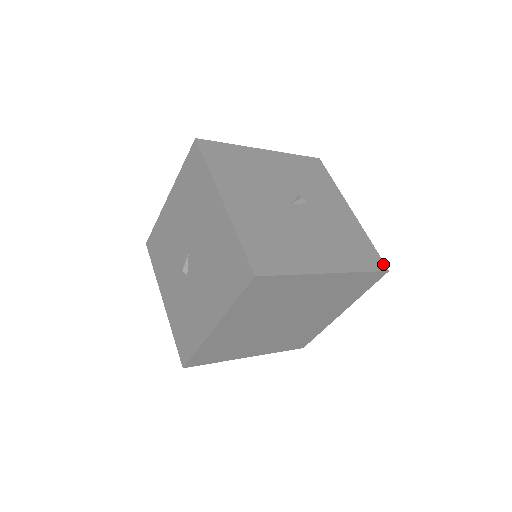
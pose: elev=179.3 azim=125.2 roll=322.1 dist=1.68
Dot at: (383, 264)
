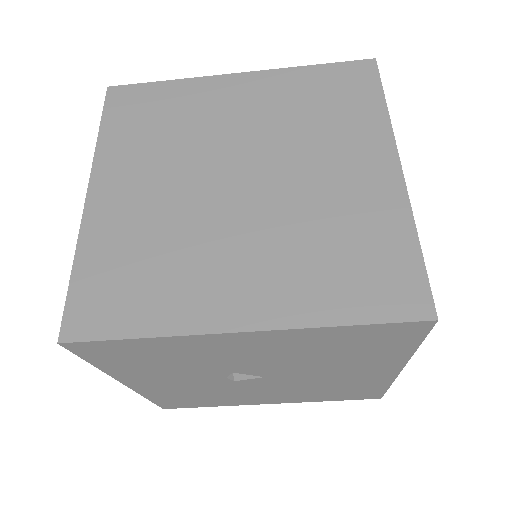
Dot at: occluded
